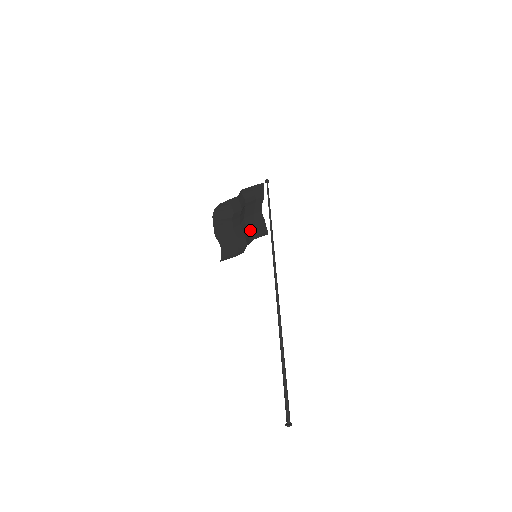
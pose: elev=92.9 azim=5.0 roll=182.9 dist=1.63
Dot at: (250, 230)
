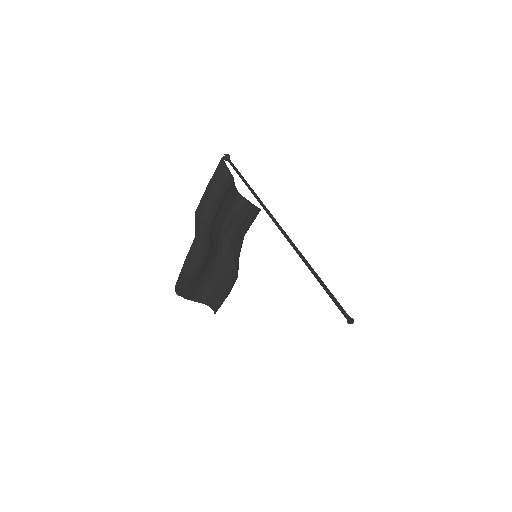
Dot at: (234, 238)
